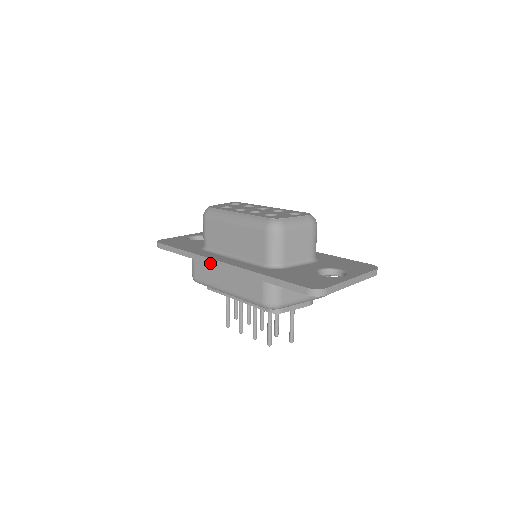
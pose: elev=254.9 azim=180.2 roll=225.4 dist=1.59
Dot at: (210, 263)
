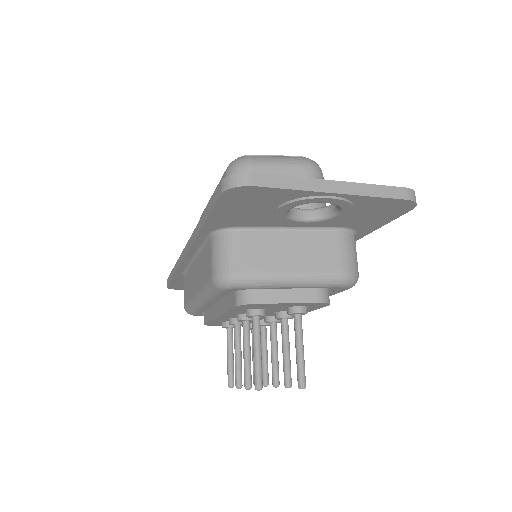
Dot at: (181, 260)
